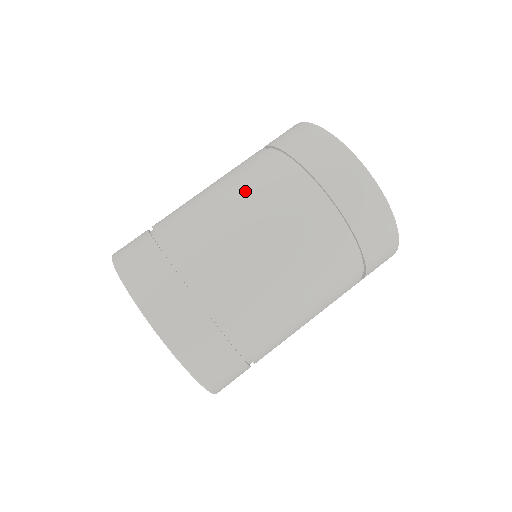
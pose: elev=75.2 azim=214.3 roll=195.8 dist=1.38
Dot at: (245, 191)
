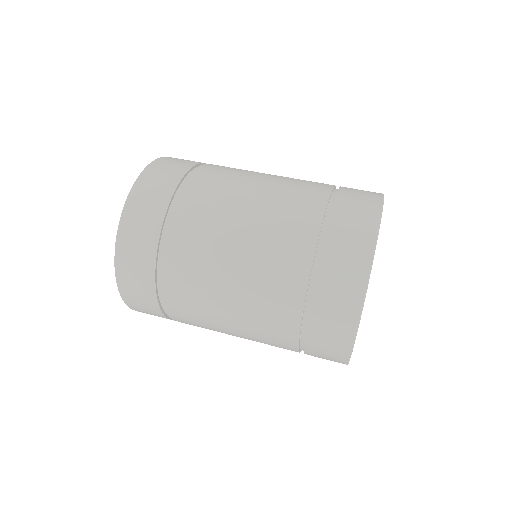
Dot at: (256, 253)
